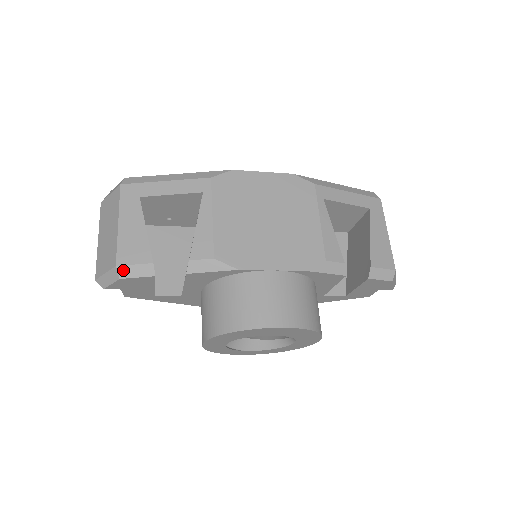
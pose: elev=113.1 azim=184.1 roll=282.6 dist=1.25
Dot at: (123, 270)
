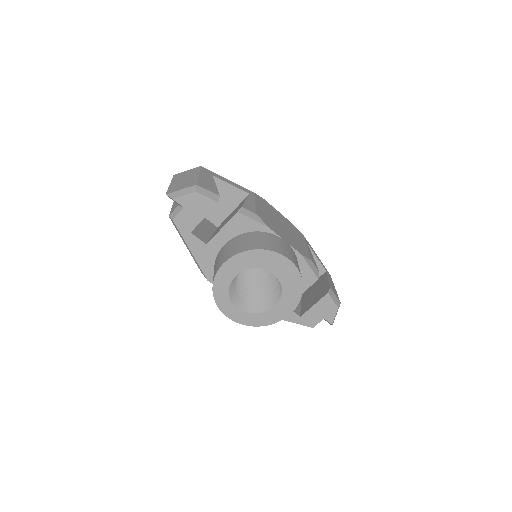
Dot at: (200, 189)
